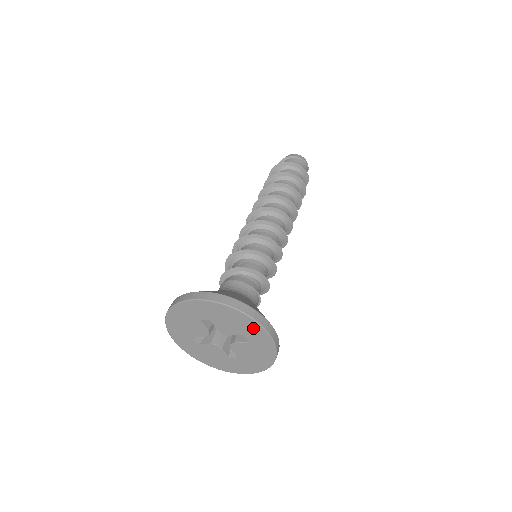
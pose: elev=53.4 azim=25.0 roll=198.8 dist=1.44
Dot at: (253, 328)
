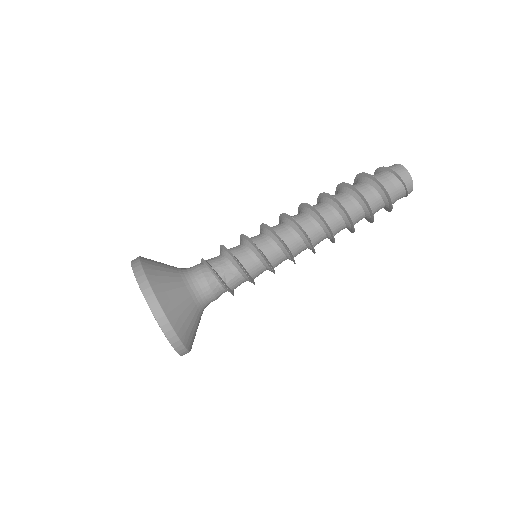
Dot at: occluded
